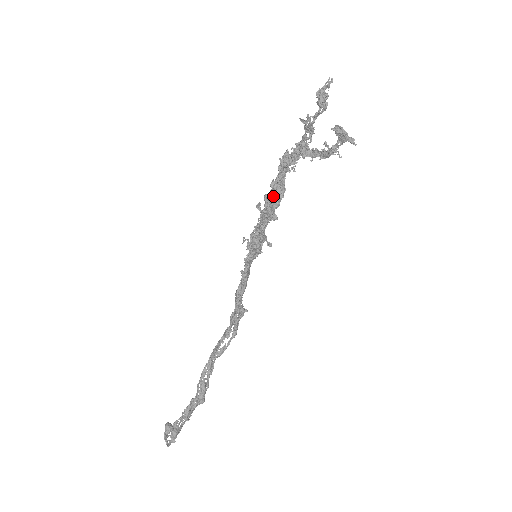
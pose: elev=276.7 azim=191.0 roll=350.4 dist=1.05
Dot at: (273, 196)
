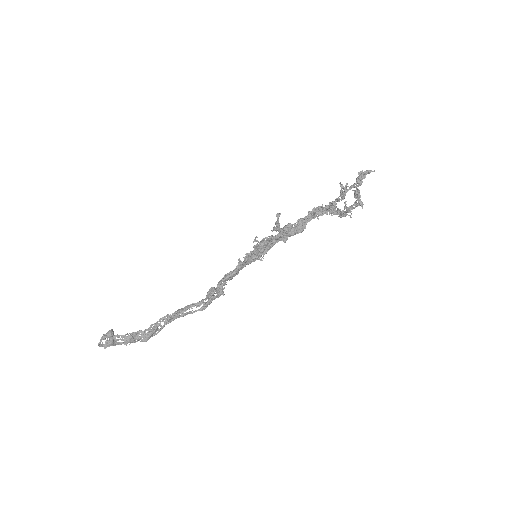
Dot at: (294, 227)
